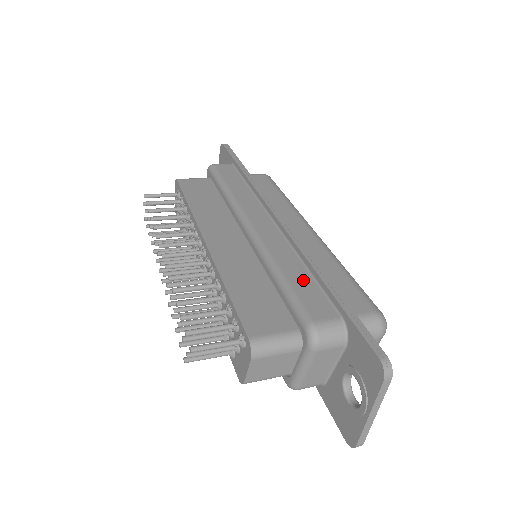
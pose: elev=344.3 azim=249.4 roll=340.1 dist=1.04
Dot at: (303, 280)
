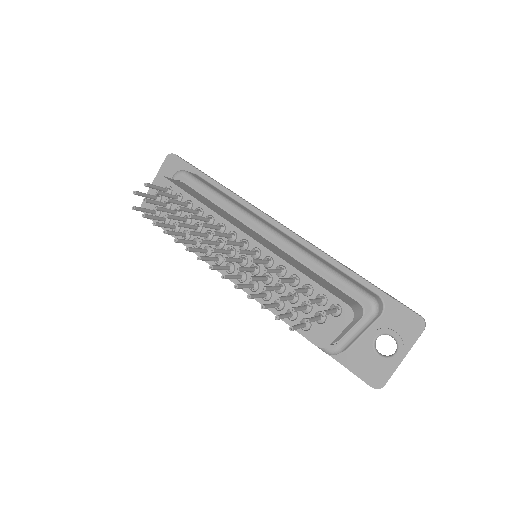
Dot at: (339, 271)
